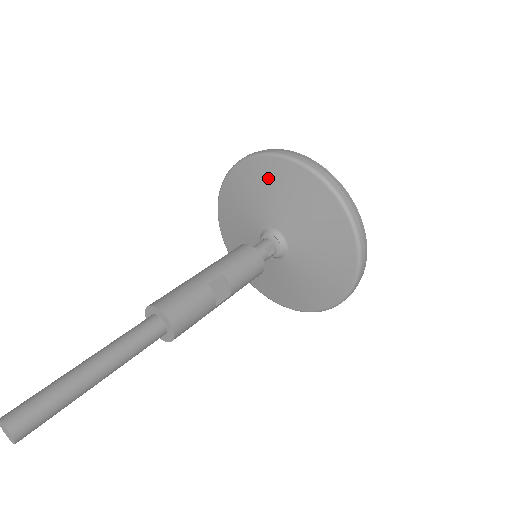
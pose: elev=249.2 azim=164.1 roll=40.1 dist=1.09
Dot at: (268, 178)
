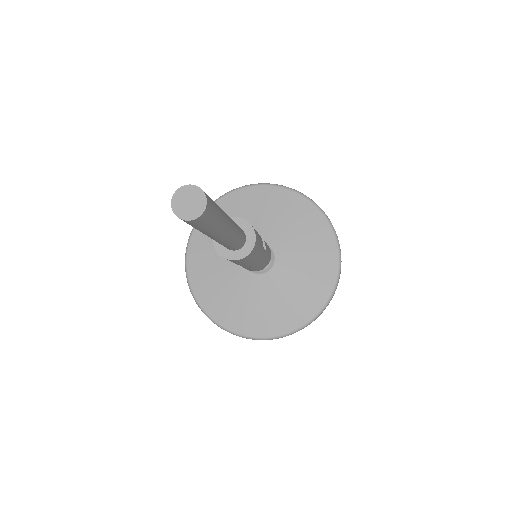
Dot at: (234, 209)
